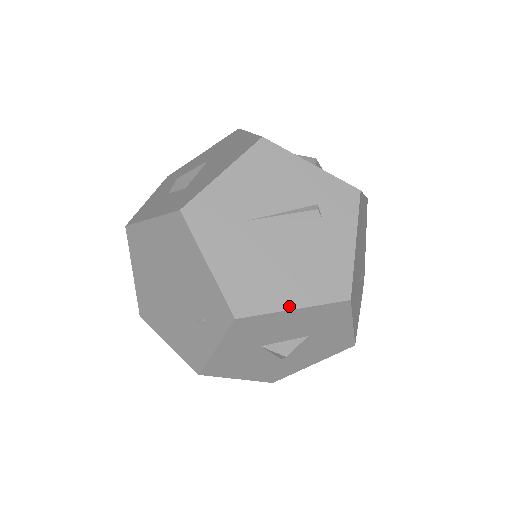
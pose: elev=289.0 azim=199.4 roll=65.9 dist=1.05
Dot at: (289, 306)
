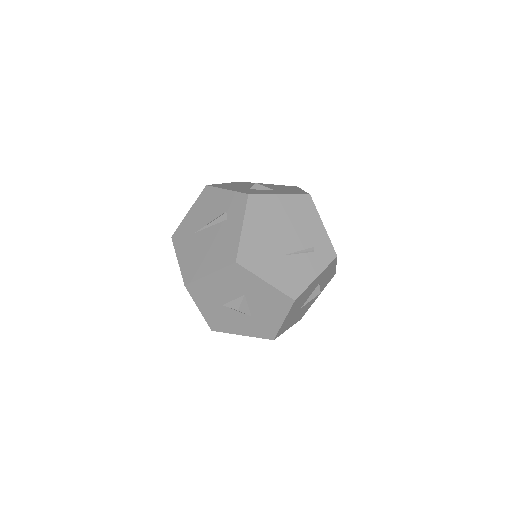
Dot at: (207, 273)
